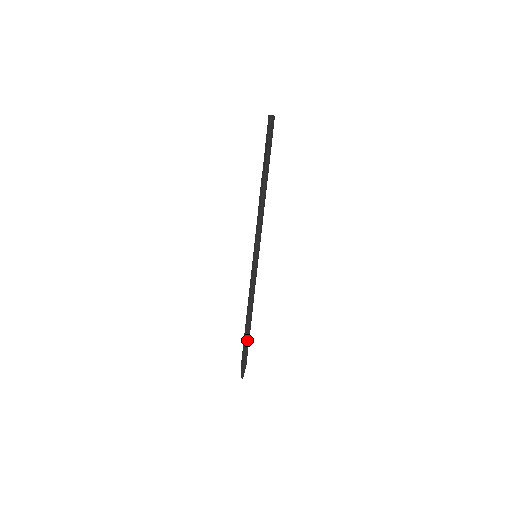
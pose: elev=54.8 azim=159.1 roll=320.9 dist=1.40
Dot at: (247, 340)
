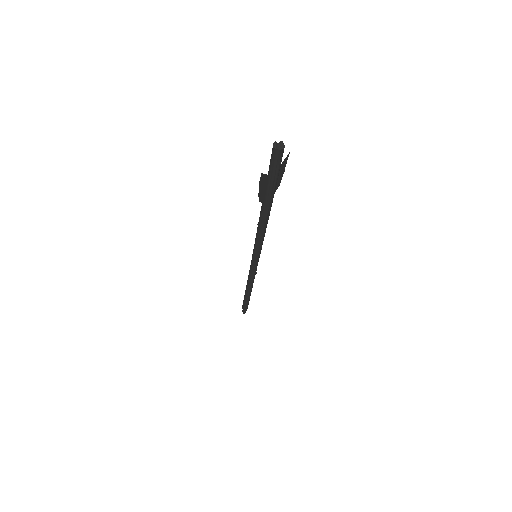
Dot at: (246, 299)
